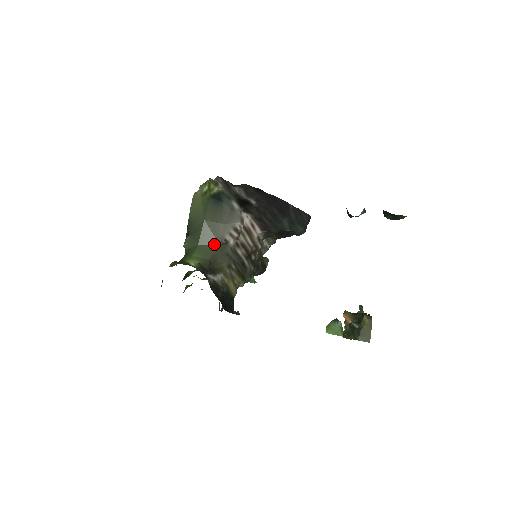
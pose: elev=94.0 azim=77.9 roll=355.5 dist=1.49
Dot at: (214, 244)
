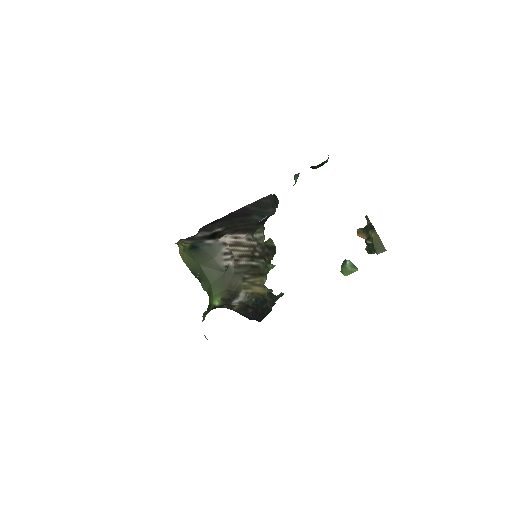
Dot at: (220, 275)
